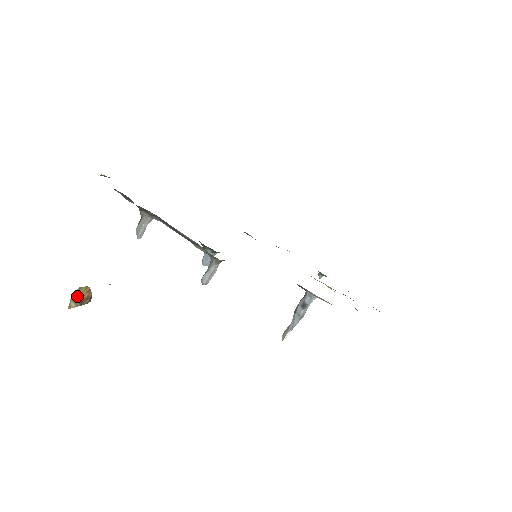
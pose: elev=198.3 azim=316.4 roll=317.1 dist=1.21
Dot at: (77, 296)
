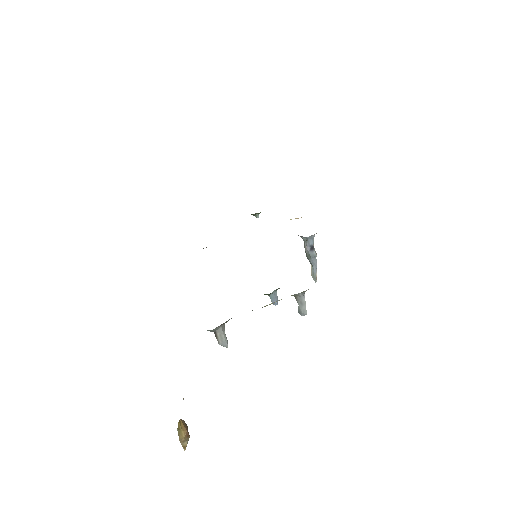
Dot at: (183, 435)
